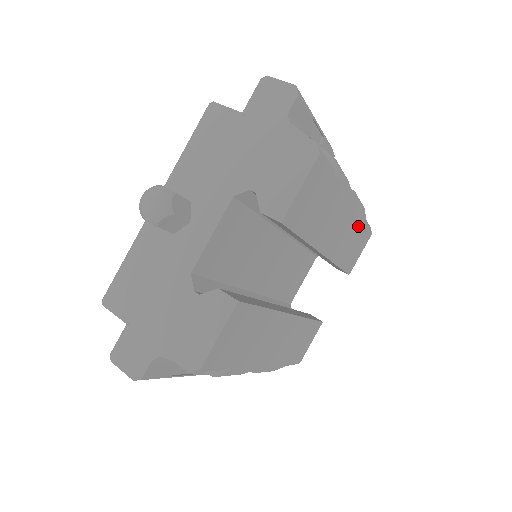
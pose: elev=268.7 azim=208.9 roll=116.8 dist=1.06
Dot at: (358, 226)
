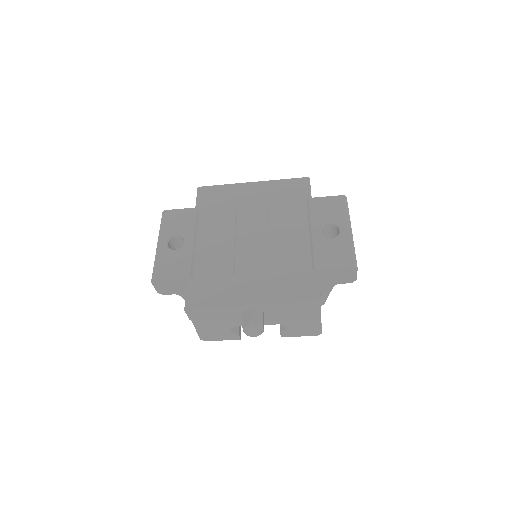
Dot at: occluded
